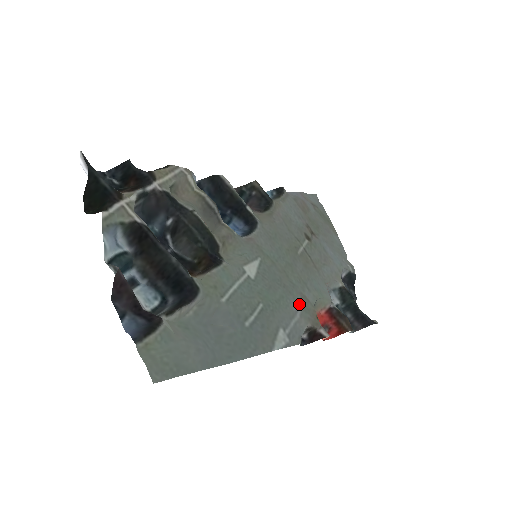
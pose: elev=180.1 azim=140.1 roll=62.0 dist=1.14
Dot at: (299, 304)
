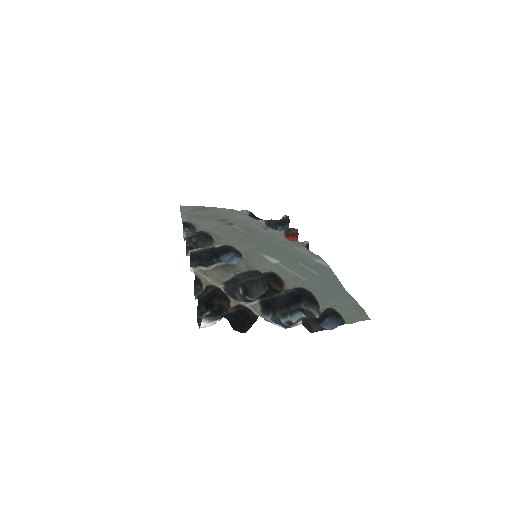
Dot at: (291, 246)
